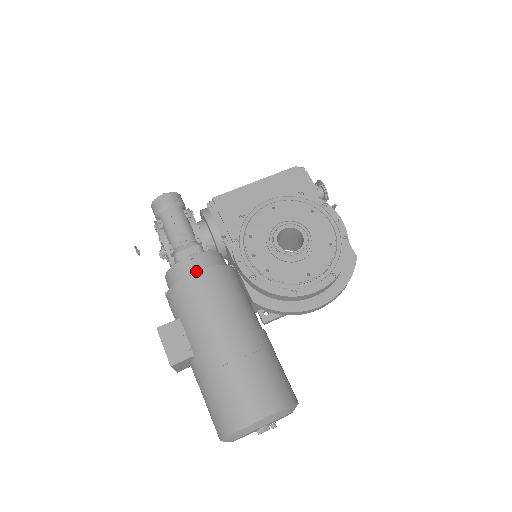
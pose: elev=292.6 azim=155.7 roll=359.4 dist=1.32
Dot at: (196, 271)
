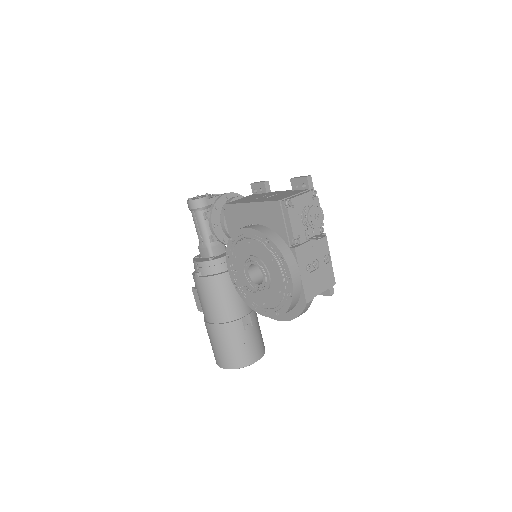
Dot at: (196, 277)
